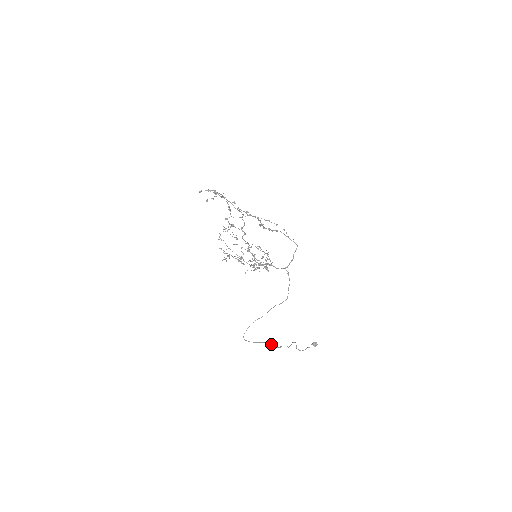
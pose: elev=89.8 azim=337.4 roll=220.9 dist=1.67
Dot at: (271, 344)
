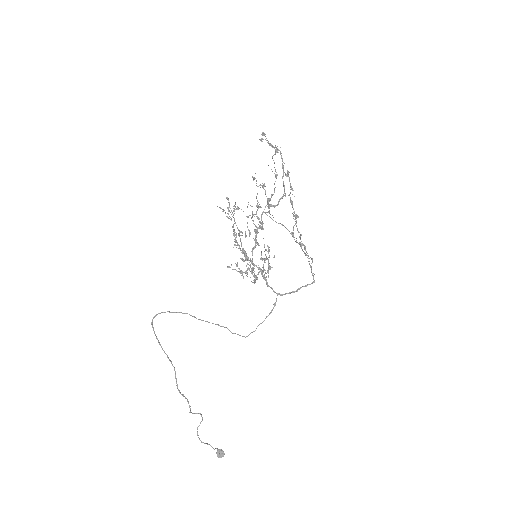
Dot at: occluded
